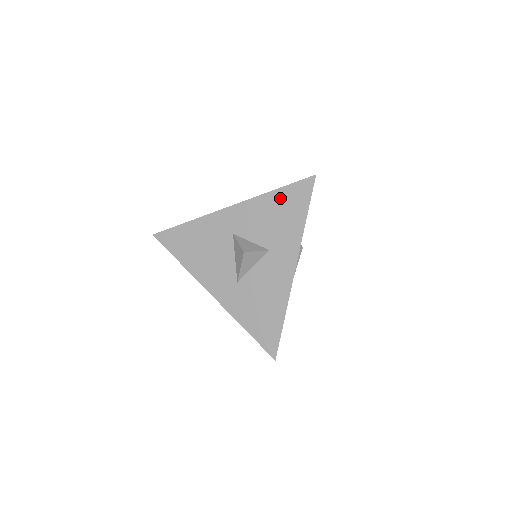
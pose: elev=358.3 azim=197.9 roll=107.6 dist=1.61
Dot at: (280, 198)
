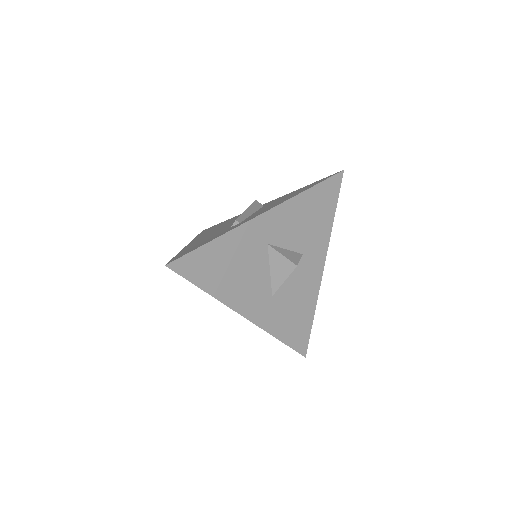
Dot at: (313, 197)
